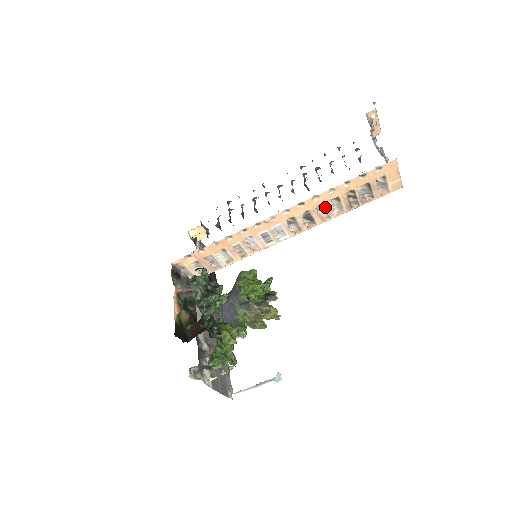
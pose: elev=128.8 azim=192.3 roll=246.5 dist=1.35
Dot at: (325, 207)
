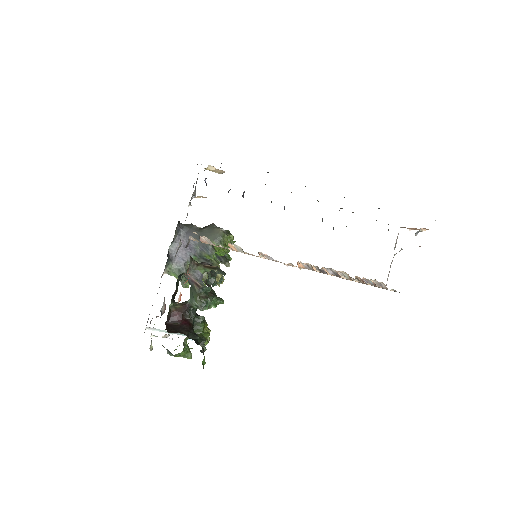
Dot at: (339, 277)
